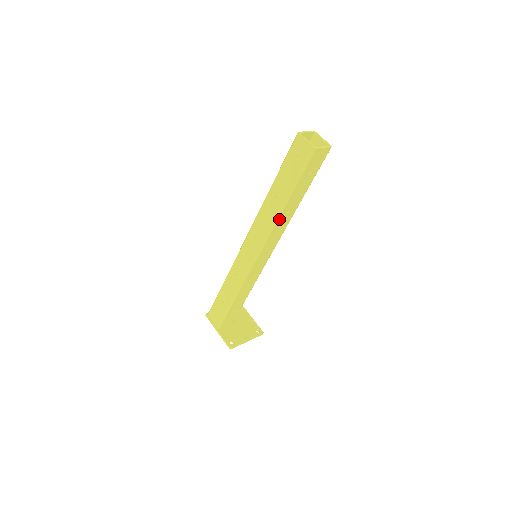
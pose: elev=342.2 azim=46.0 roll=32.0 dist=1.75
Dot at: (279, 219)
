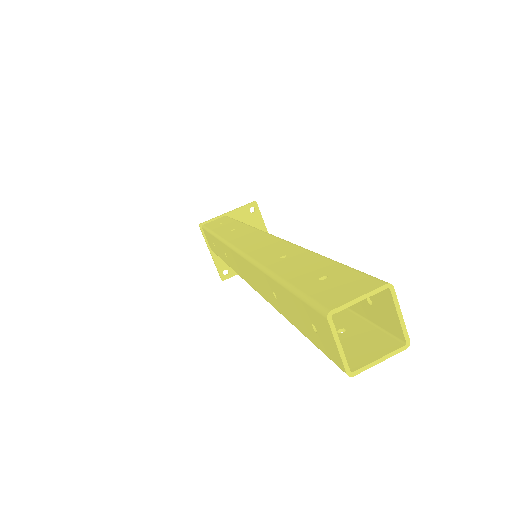
Dot at: occluded
